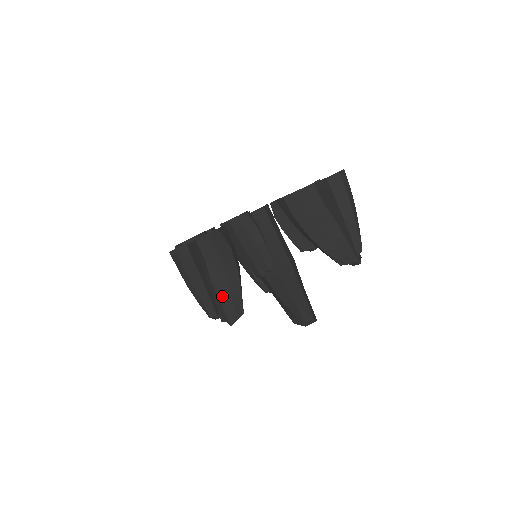
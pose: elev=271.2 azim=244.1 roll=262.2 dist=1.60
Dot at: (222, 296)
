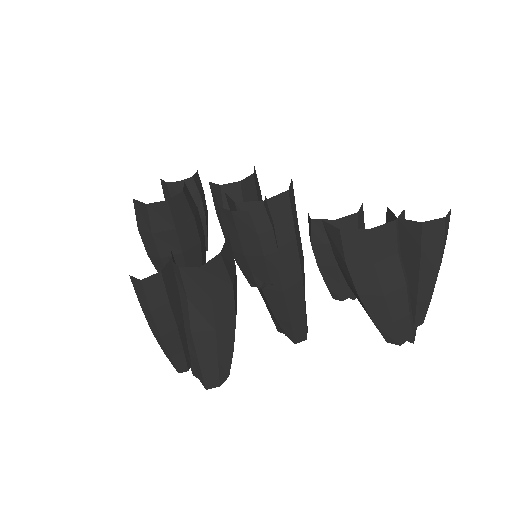
Dot at: (203, 353)
